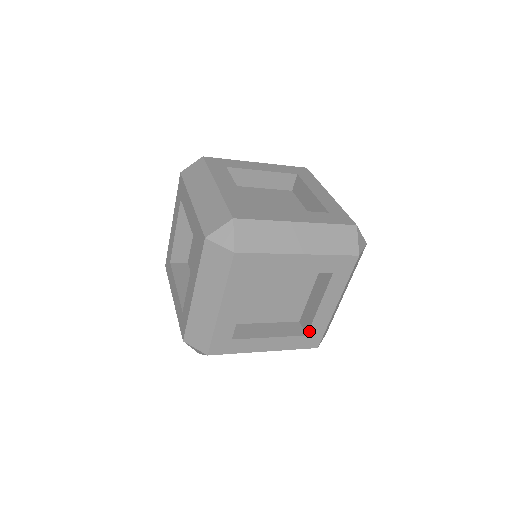
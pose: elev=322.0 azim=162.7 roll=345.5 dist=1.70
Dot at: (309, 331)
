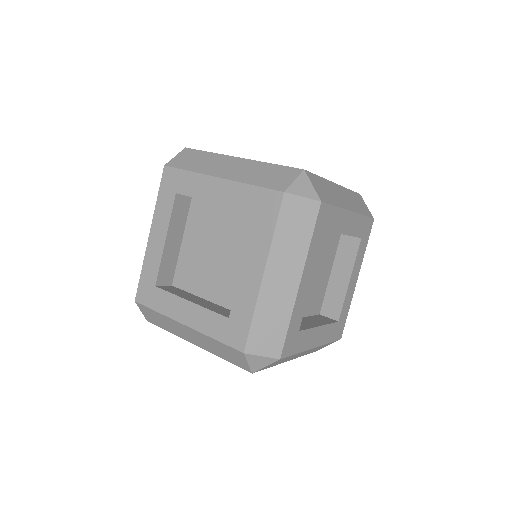
Dot at: occluded
